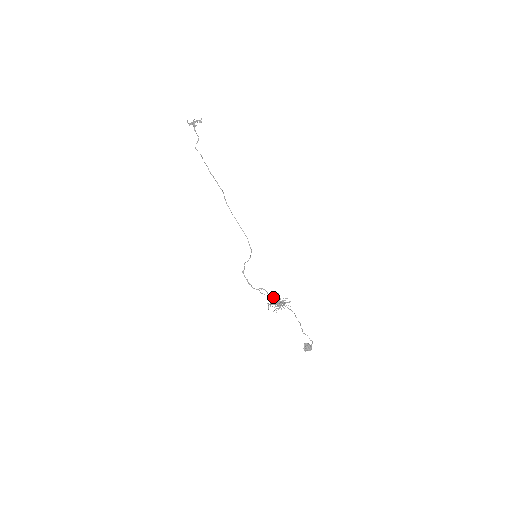
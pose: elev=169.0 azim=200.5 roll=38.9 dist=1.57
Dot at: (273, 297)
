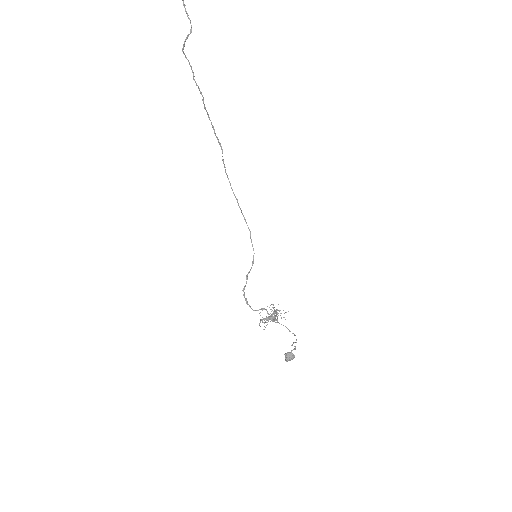
Dot at: (278, 322)
